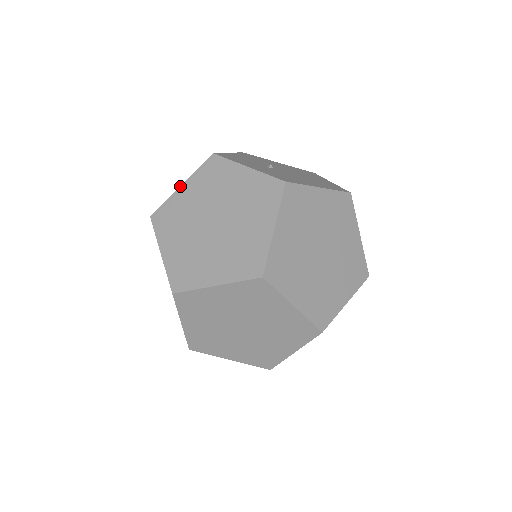
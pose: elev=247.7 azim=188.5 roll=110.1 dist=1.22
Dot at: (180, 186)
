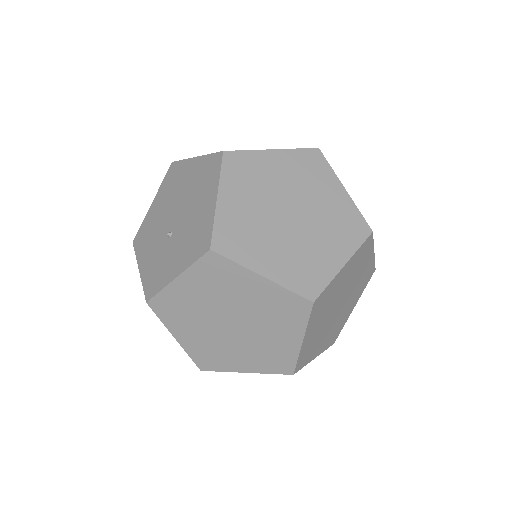
Dot at: (176, 340)
